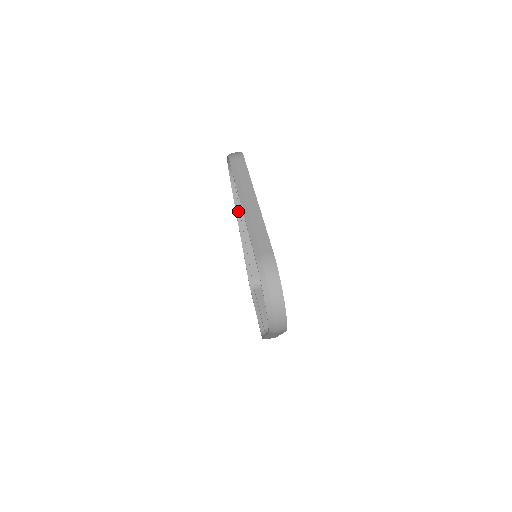
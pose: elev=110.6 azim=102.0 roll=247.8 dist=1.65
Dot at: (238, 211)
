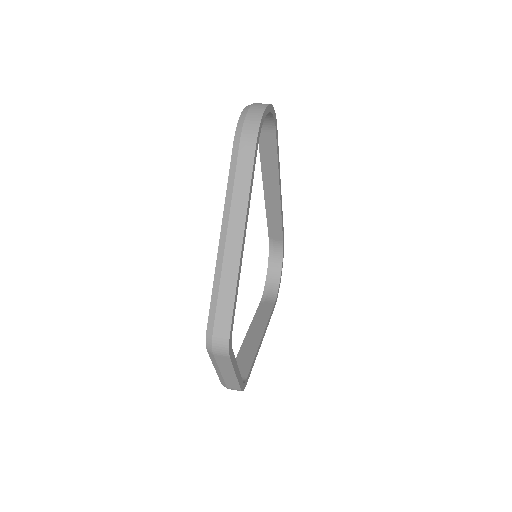
Dot at: (256, 318)
